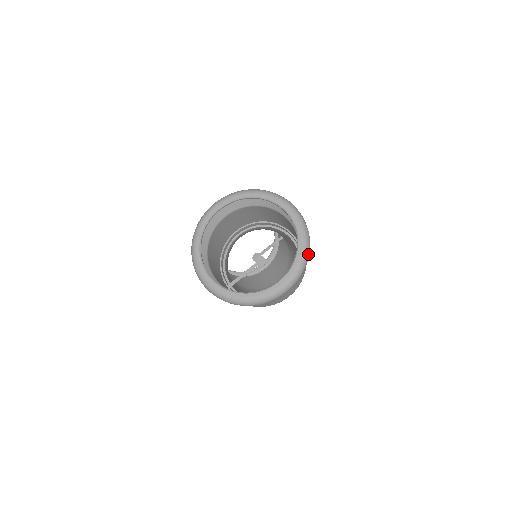
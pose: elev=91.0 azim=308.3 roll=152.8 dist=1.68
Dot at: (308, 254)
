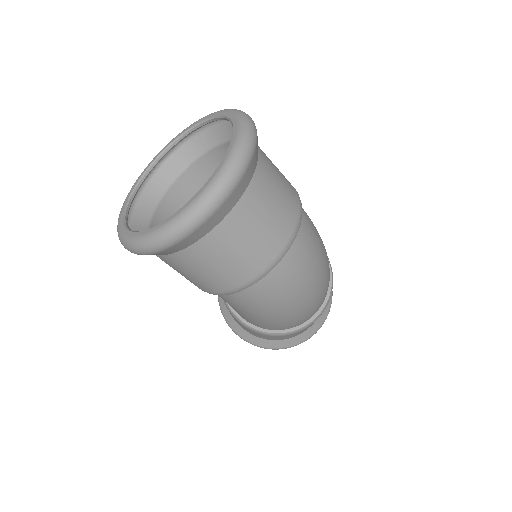
Dot at: (251, 131)
